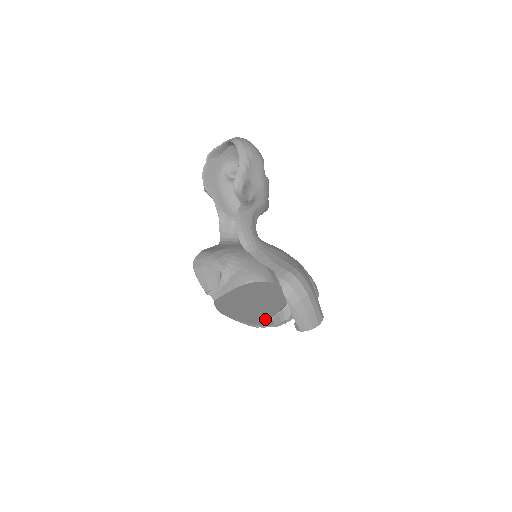
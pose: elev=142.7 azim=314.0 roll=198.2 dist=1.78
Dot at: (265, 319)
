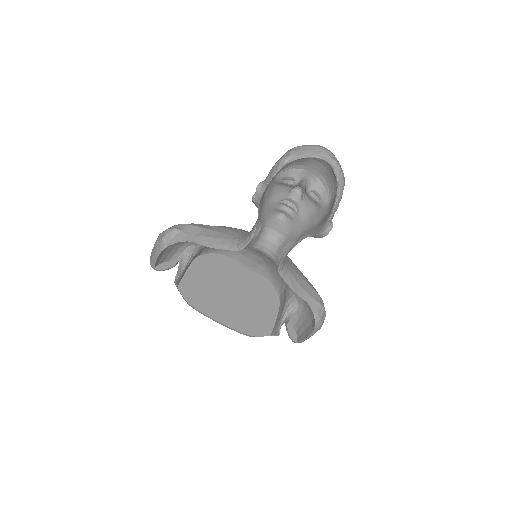
Dot at: (258, 327)
